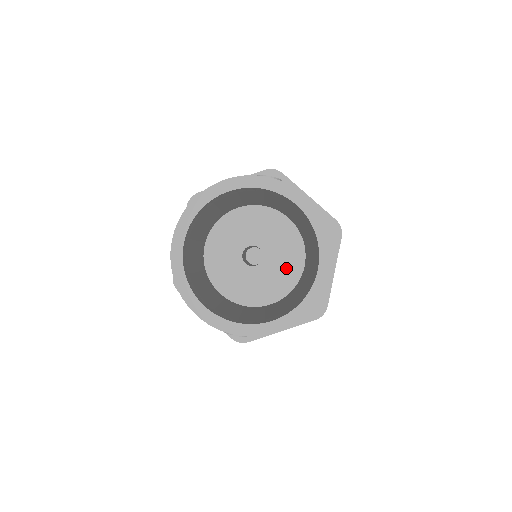
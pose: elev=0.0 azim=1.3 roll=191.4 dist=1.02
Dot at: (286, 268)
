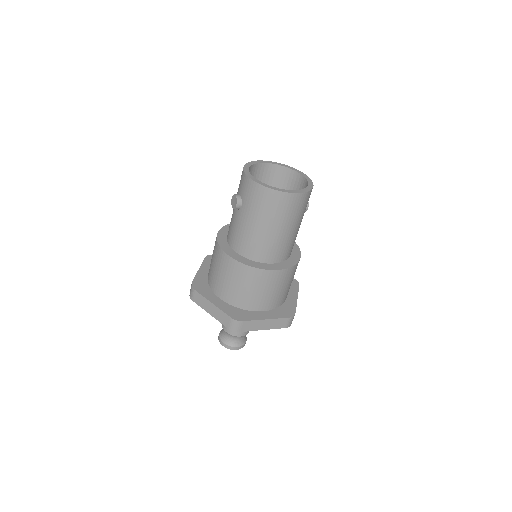
Dot at: occluded
